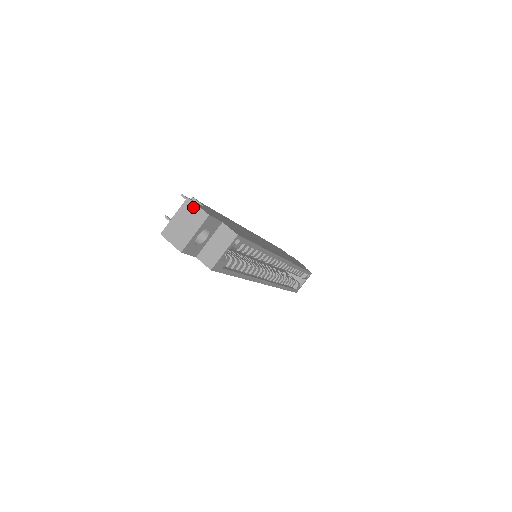
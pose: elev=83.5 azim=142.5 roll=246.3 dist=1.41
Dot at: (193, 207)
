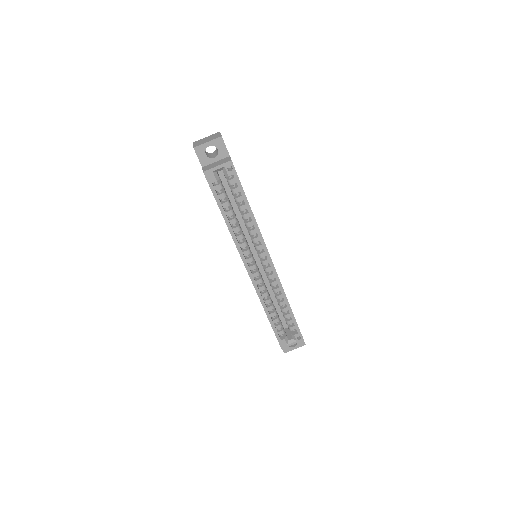
Dot at: (218, 134)
